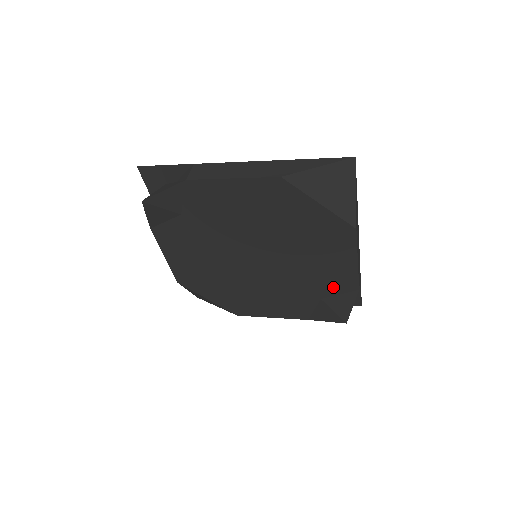
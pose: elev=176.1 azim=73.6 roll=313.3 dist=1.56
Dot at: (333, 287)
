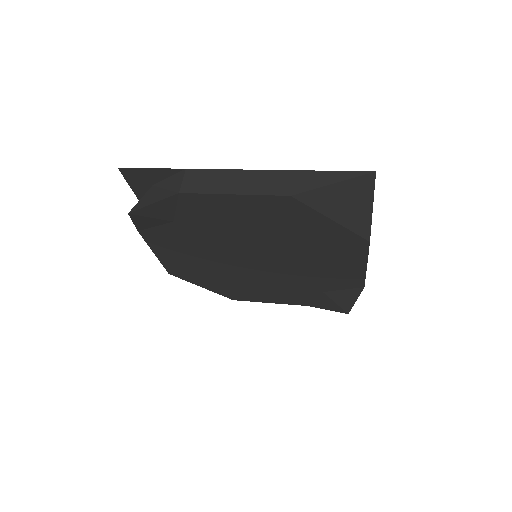
Dot at: (337, 284)
